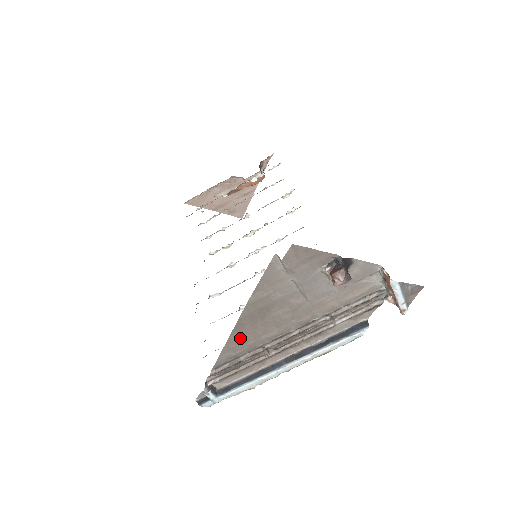
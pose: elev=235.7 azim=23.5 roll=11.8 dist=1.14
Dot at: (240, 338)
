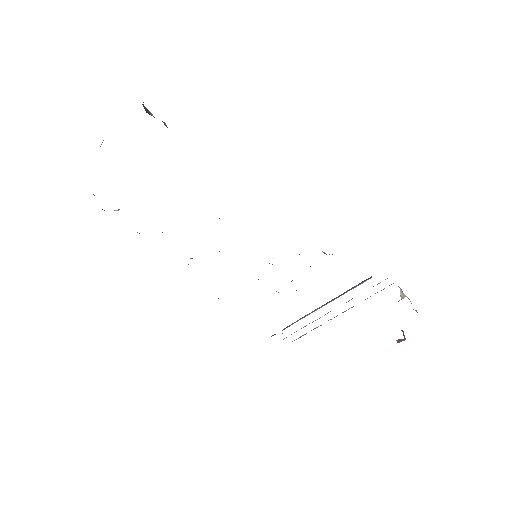
Dot at: occluded
